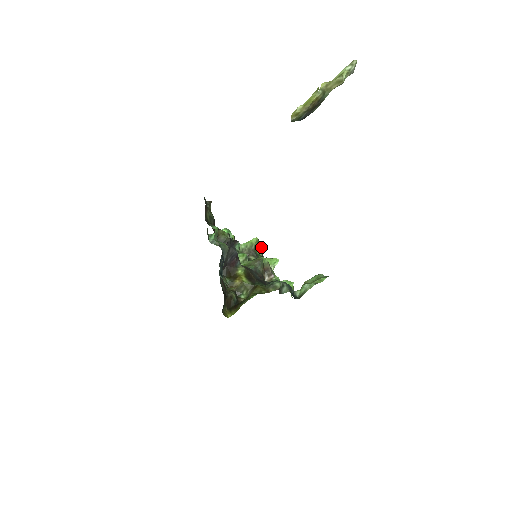
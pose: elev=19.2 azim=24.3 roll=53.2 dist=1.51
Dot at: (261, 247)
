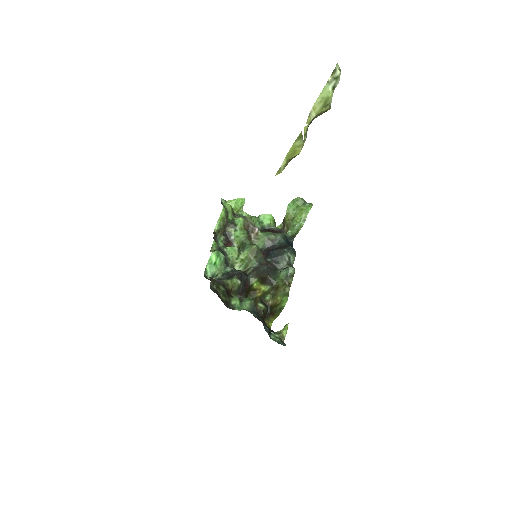
Dot at: (230, 210)
